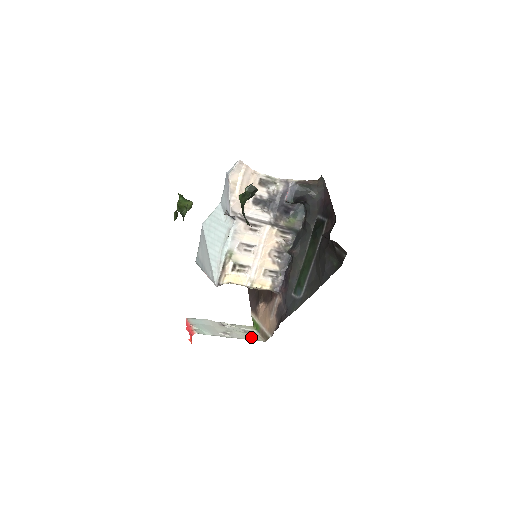
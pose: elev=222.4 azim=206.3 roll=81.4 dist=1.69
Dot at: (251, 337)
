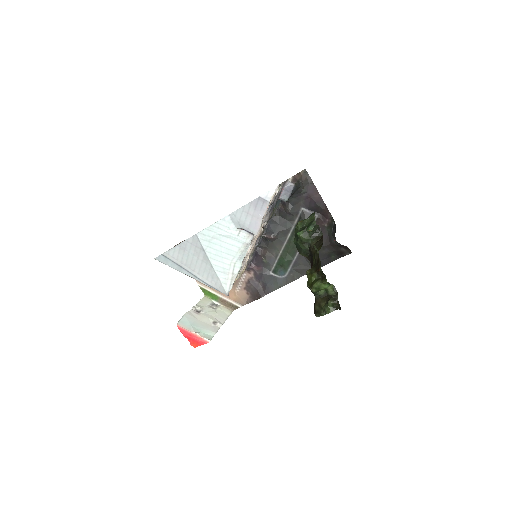
Dot at: (224, 313)
